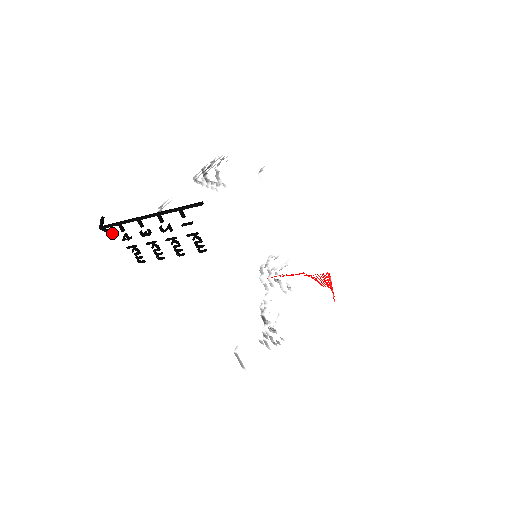
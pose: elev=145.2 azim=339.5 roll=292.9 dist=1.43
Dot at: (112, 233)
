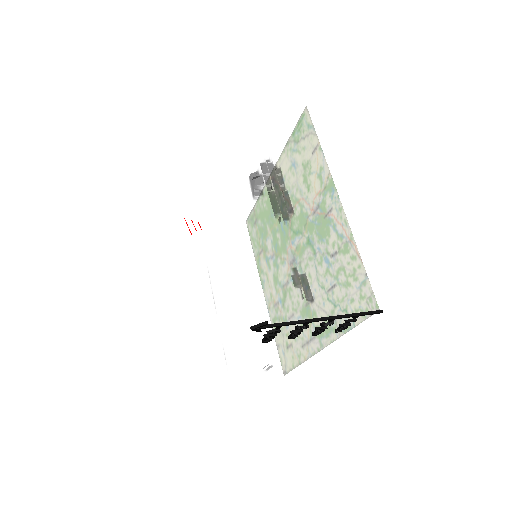
Dot at: occluded
